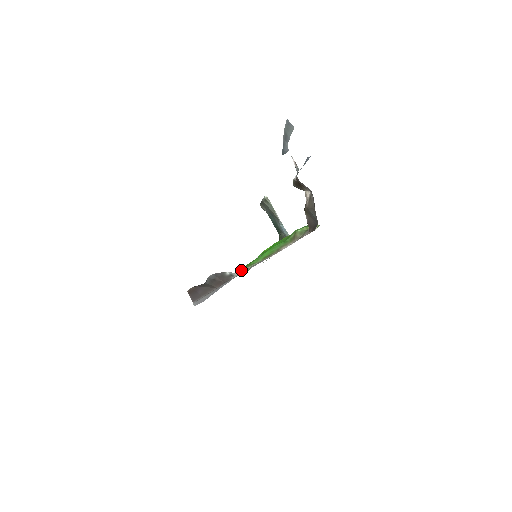
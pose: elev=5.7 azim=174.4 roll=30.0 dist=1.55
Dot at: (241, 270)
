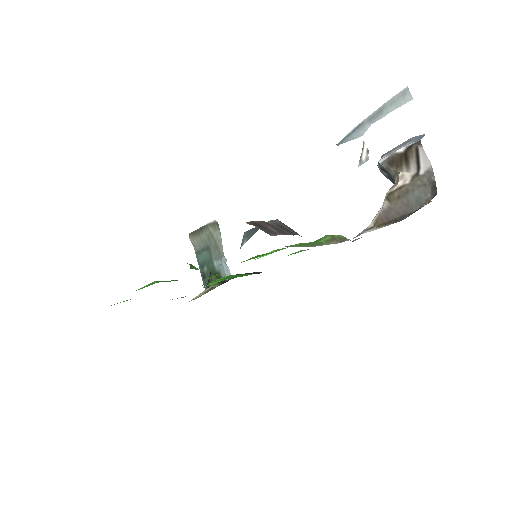
Dot at: (257, 256)
